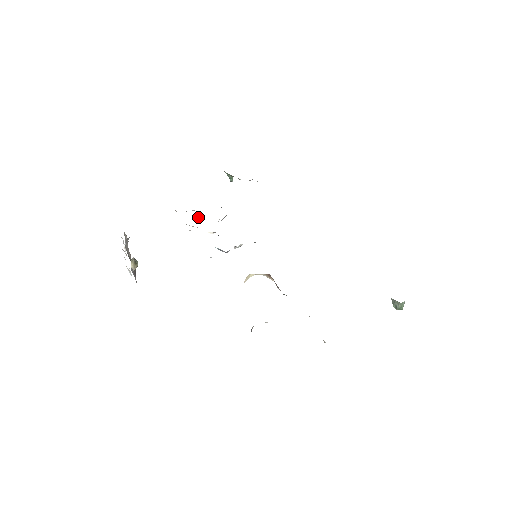
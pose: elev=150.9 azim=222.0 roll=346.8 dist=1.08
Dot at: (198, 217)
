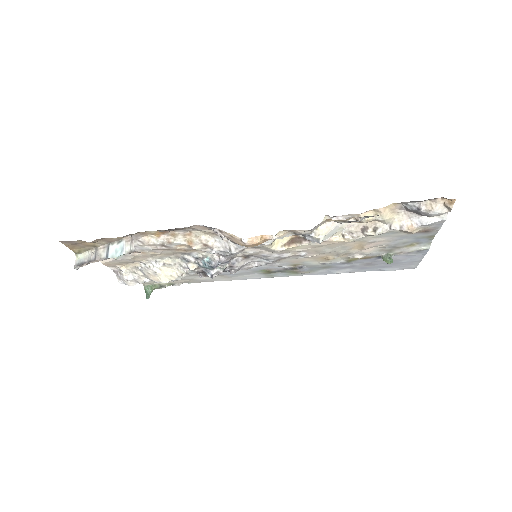
Dot at: (147, 280)
